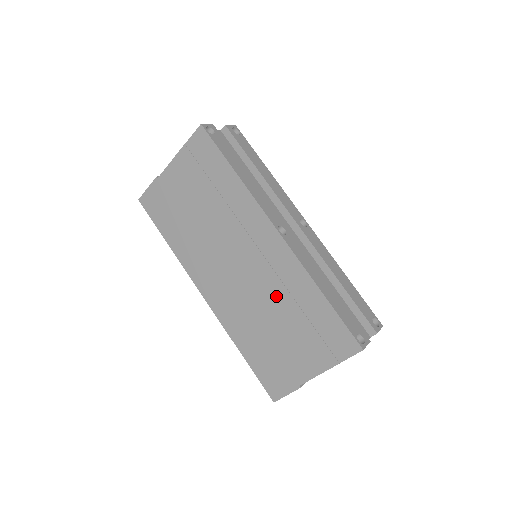
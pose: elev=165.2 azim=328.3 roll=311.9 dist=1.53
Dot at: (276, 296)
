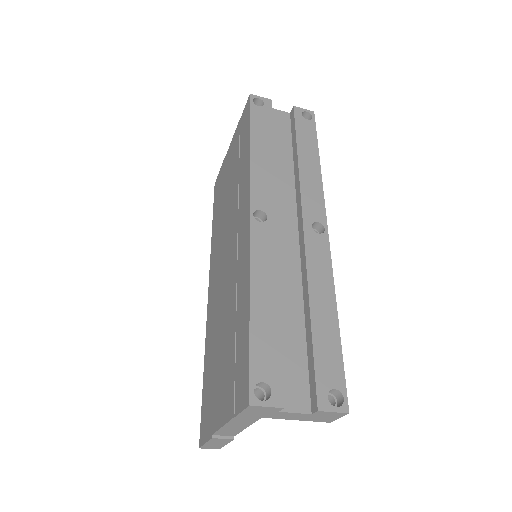
Dot at: (230, 300)
